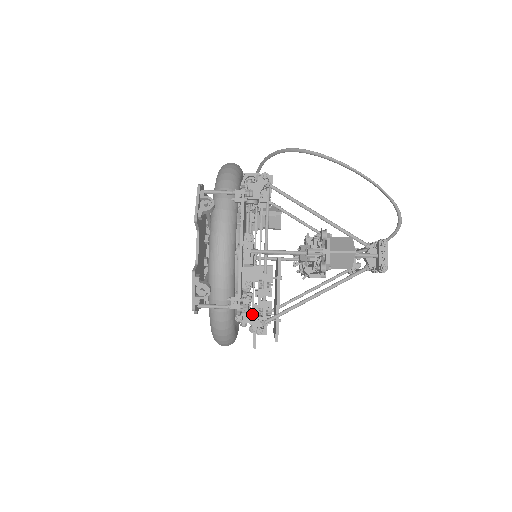
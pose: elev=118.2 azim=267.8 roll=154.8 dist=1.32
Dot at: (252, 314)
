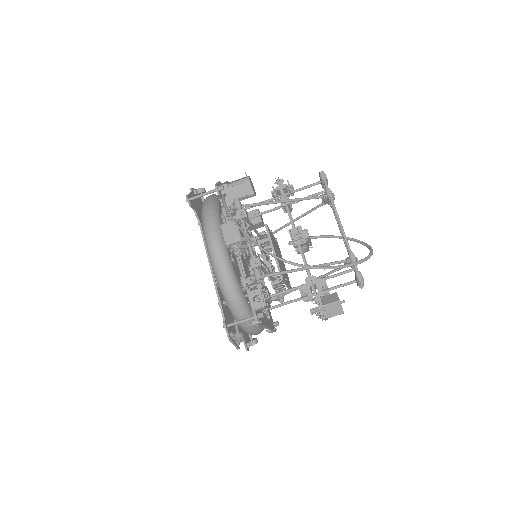
Dot at: (274, 300)
